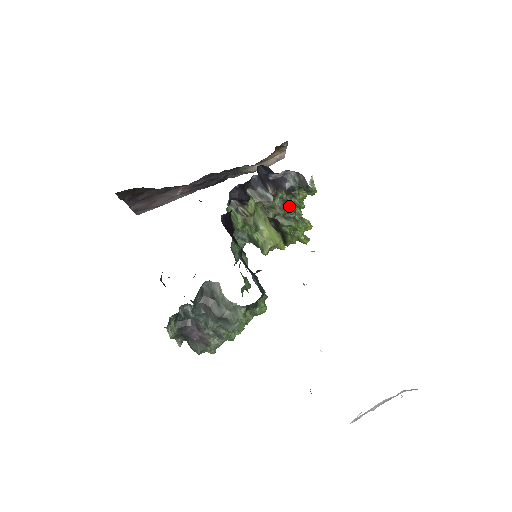
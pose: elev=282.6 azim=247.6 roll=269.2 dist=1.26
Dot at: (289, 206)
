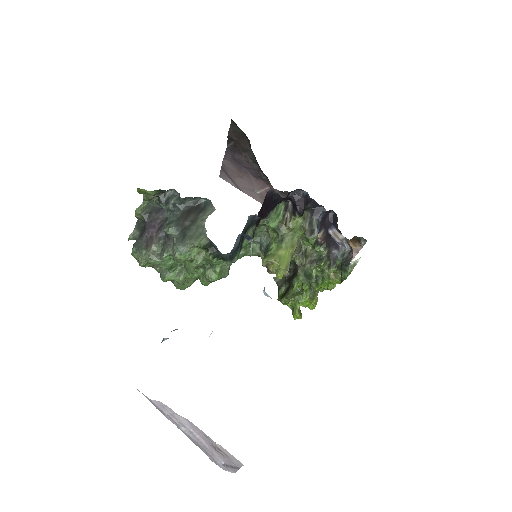
Dot at: (318, 270)
